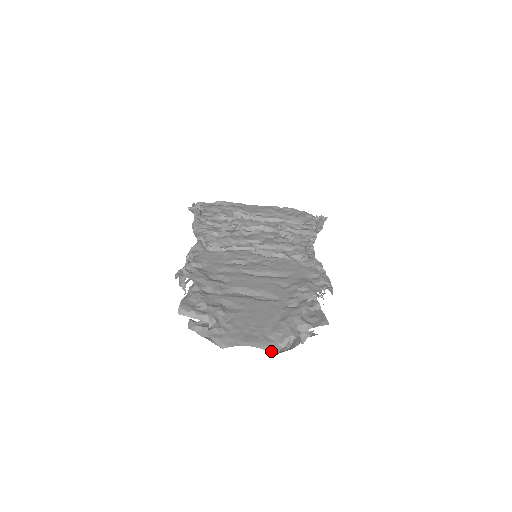
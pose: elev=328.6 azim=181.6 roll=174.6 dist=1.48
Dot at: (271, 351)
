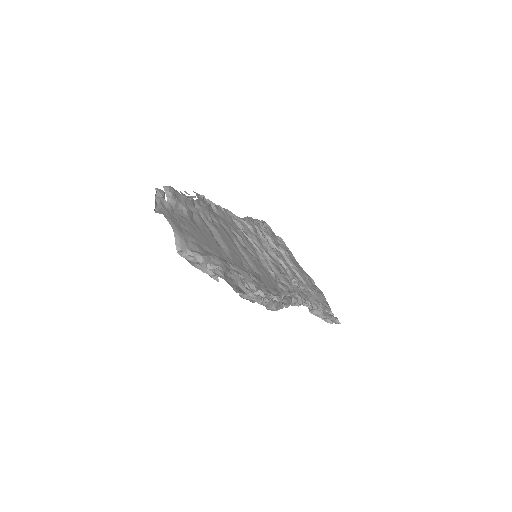
Dot at: (177, 244)
